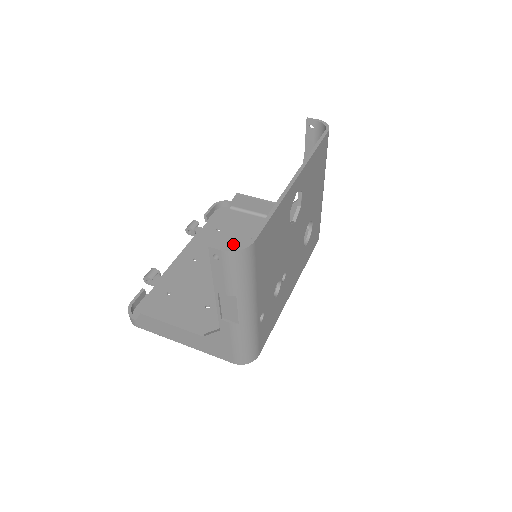
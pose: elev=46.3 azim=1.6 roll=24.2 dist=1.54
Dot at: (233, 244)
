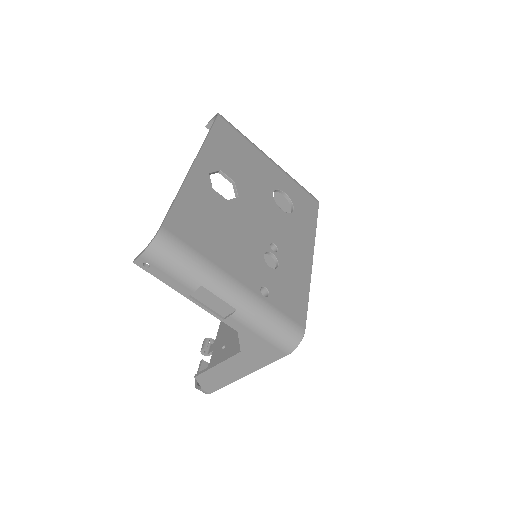
Dot at: occluded
